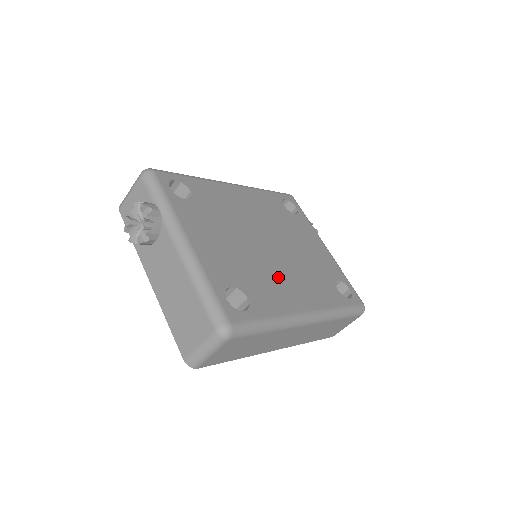
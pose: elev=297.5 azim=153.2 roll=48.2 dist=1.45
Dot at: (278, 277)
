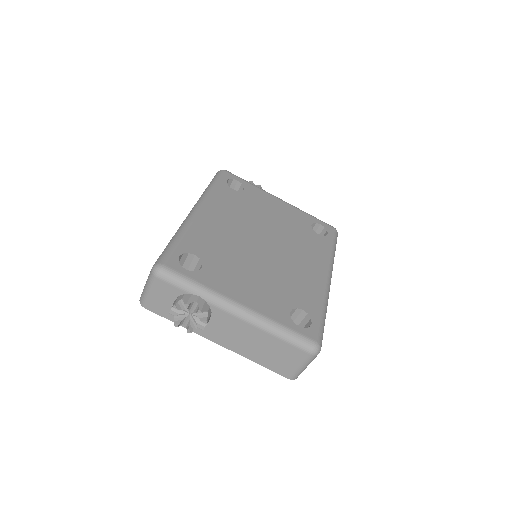
Dot at: (294, 268)
